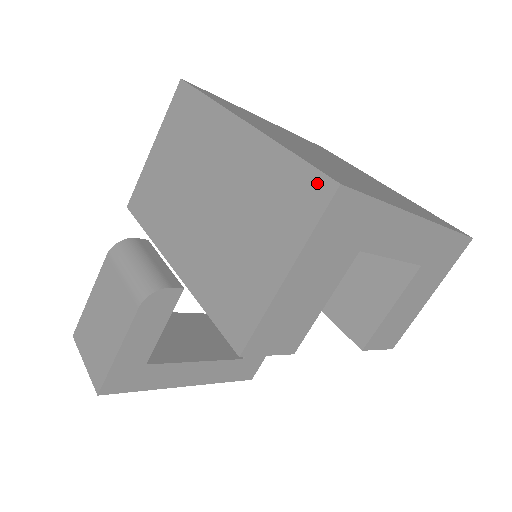
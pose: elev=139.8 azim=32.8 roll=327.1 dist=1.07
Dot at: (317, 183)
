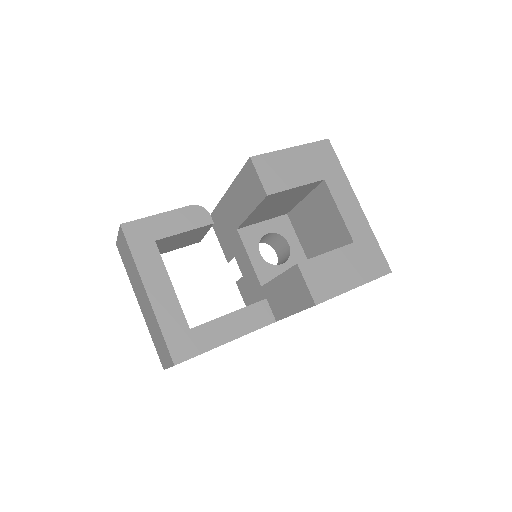
Dot at: occluded
